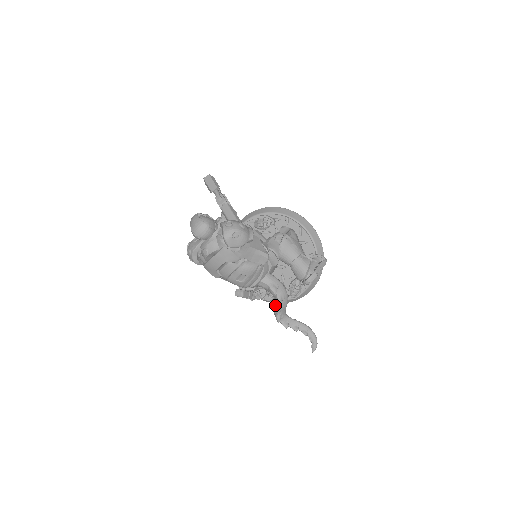
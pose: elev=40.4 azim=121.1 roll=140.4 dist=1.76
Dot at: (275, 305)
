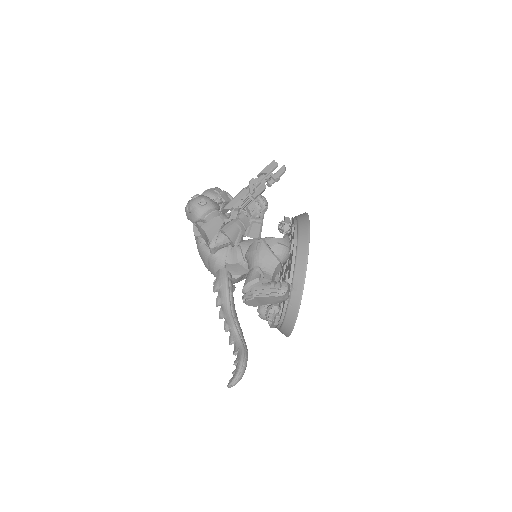
Dot at: occluded
